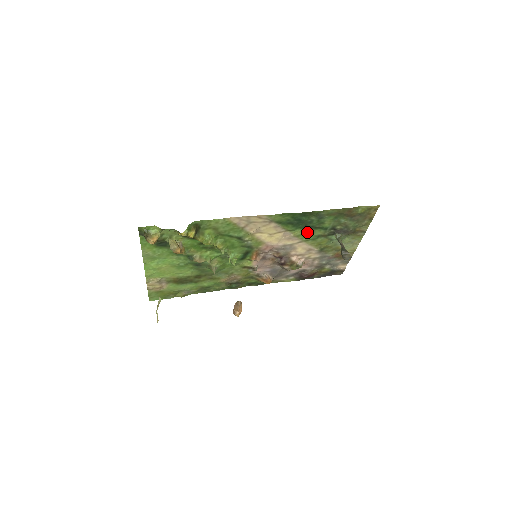
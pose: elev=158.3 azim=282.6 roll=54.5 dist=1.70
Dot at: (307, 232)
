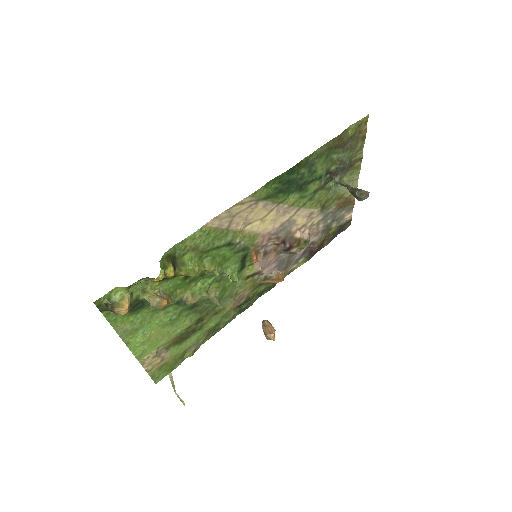
Dot at: (301, 193)
